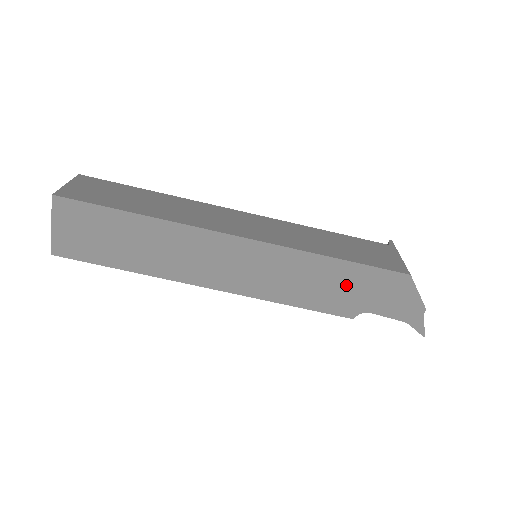
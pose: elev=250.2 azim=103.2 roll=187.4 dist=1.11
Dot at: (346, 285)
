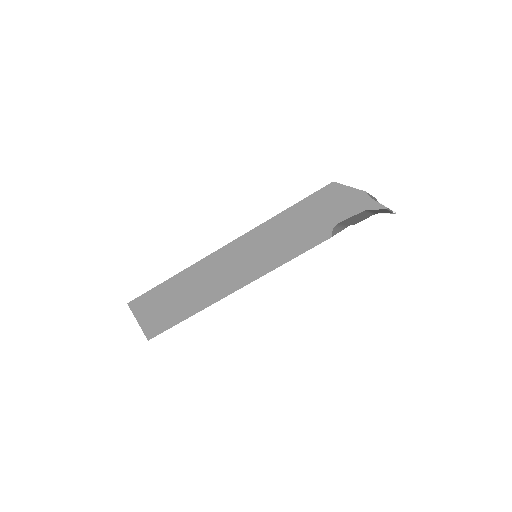
Dot at: (306, 220)
